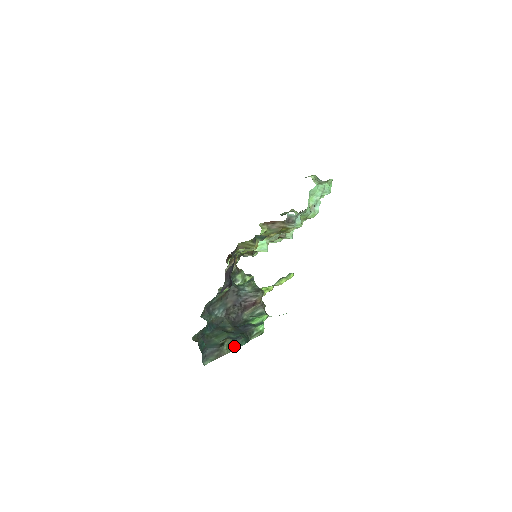
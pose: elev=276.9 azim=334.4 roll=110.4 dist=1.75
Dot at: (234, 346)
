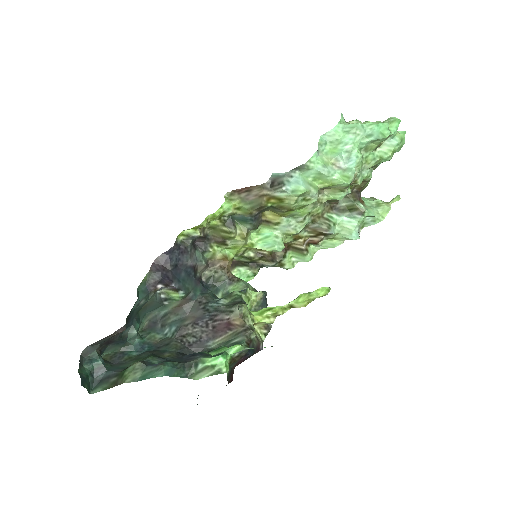
Dot at: (143, 375)
